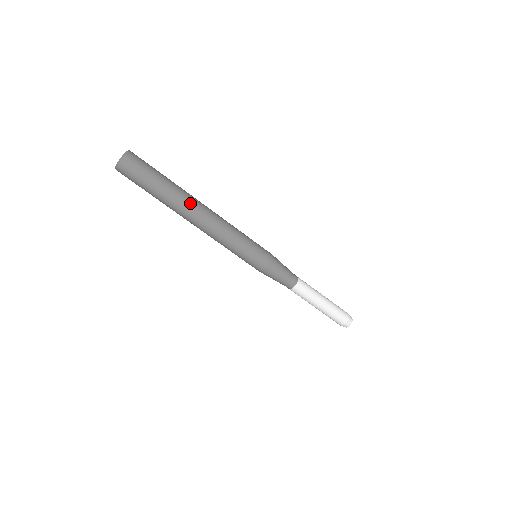
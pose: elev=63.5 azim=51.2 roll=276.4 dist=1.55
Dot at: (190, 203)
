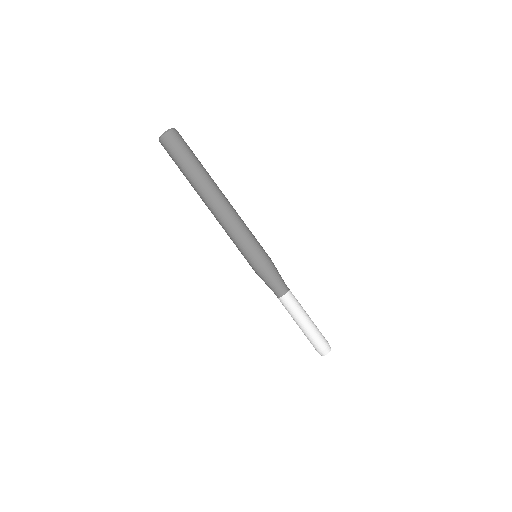
Dot at: (207, 190)
